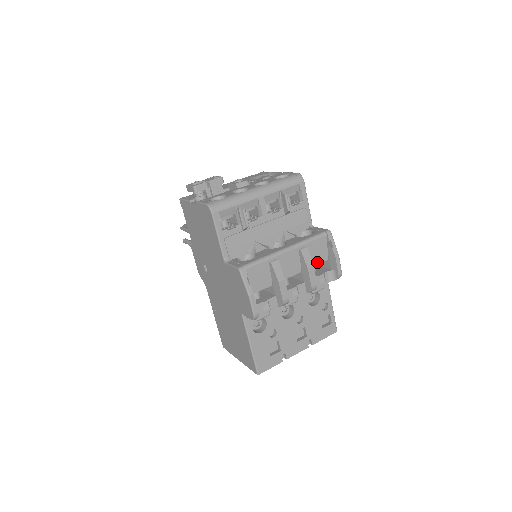
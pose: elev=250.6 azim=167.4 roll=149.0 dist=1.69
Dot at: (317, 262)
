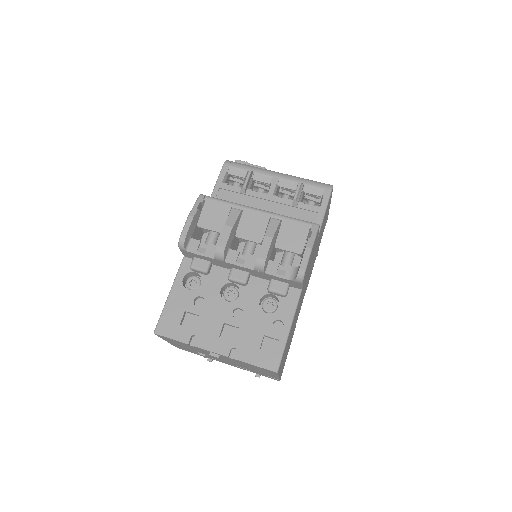
Dot at: (286, 247)
